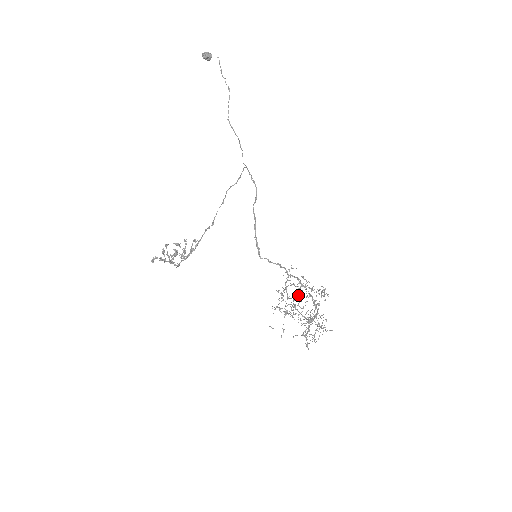
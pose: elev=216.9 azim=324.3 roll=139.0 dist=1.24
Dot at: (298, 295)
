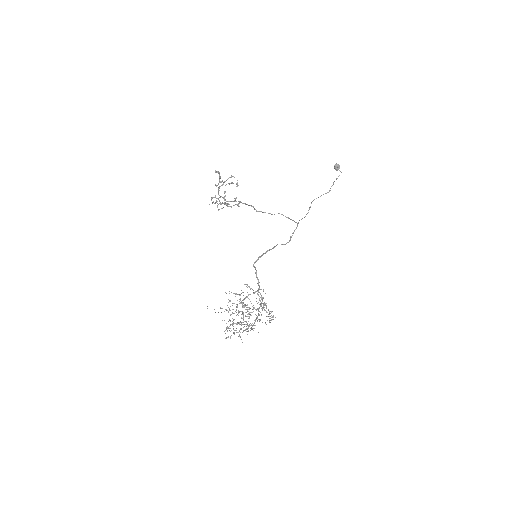
Dot at: occluded
